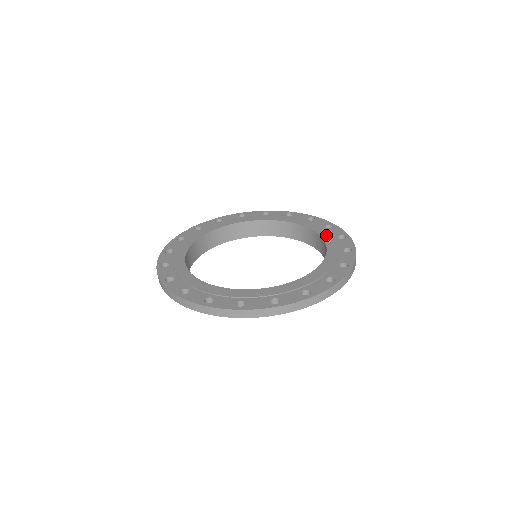
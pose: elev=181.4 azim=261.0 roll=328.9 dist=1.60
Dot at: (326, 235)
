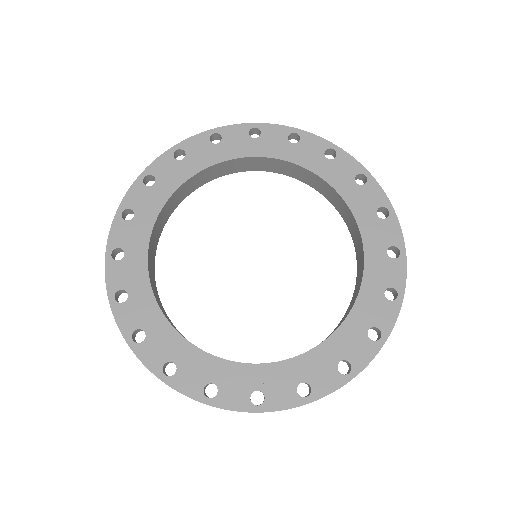
Dot at: (359, 209)
